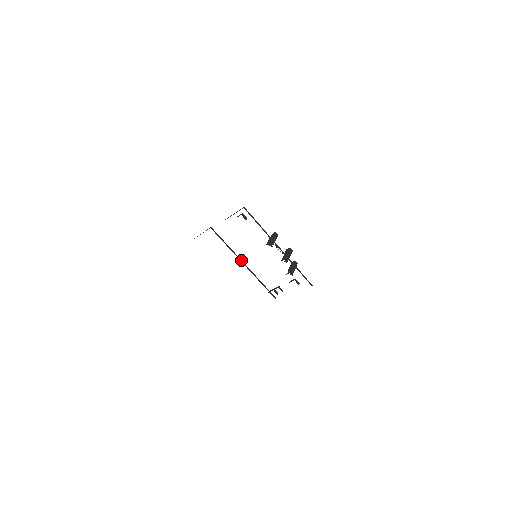
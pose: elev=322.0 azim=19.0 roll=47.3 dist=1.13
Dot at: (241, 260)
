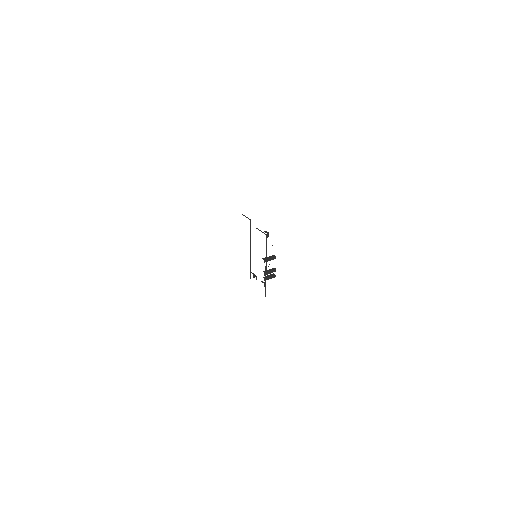
Dot at: occluded
